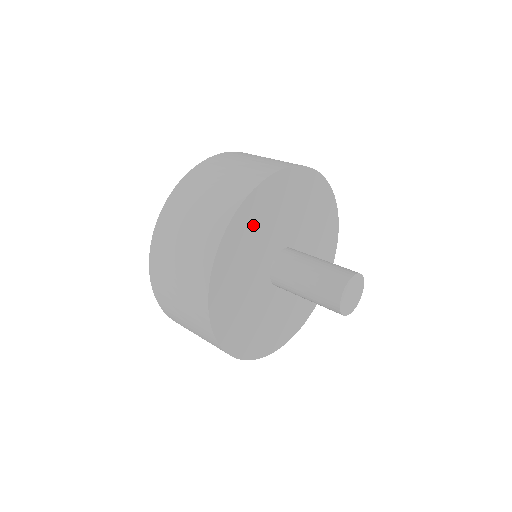
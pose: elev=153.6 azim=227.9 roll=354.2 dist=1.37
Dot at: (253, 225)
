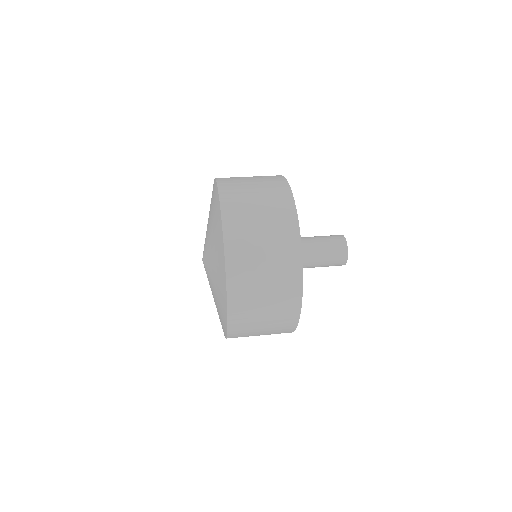
Dot at: occluded
